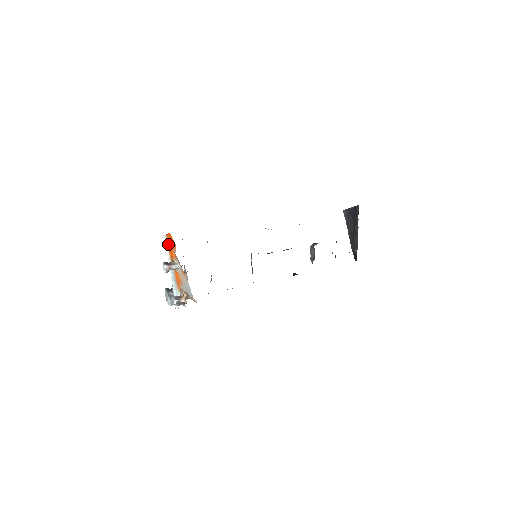
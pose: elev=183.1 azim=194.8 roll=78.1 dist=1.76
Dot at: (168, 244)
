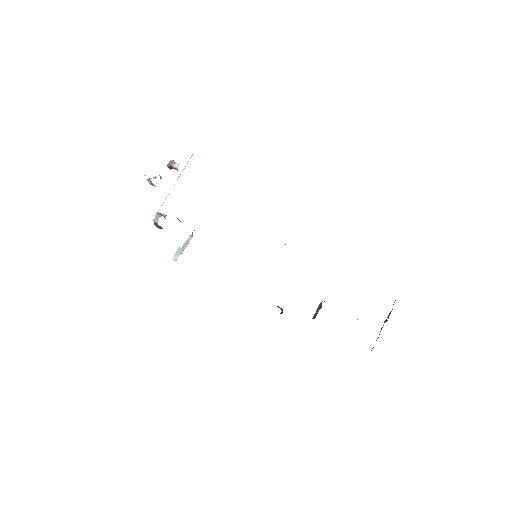
Dot at: occluded
